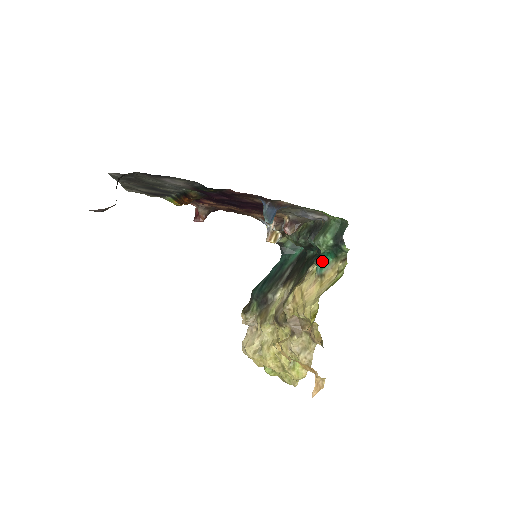
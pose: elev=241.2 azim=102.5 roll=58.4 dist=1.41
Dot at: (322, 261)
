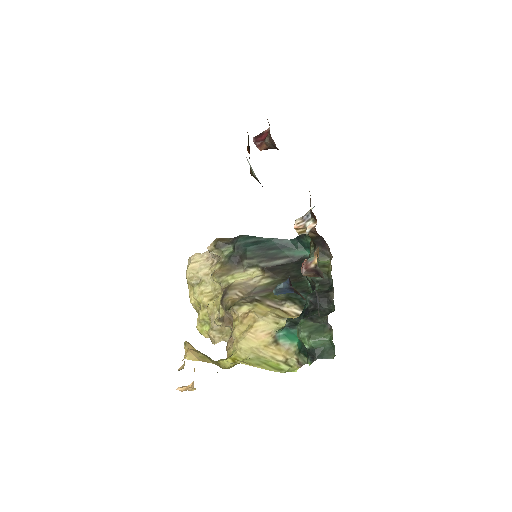
Dot at: (290, 334)
